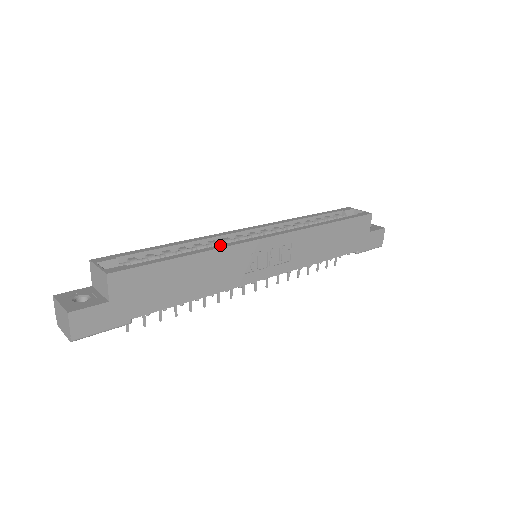
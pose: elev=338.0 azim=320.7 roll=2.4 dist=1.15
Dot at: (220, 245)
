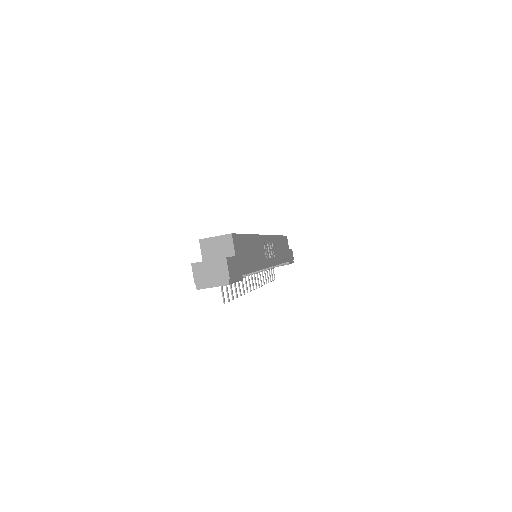
Dot at: occluded
